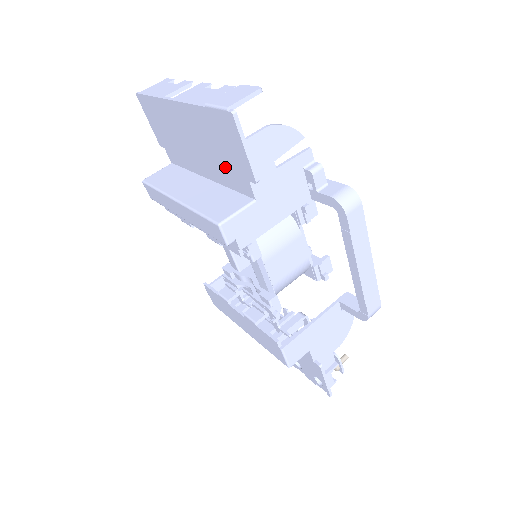
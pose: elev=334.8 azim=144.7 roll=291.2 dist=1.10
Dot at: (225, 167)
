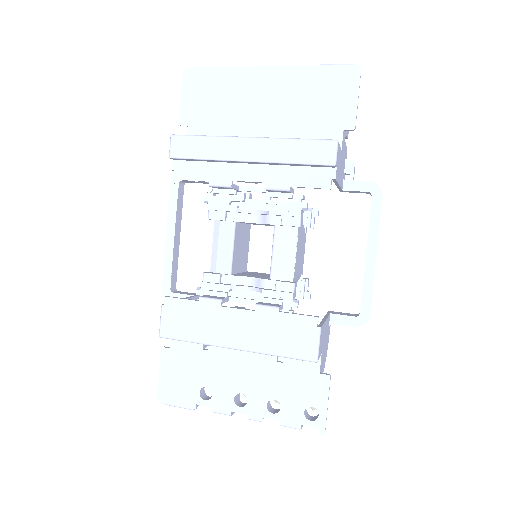
Dot at: (310, 123)
